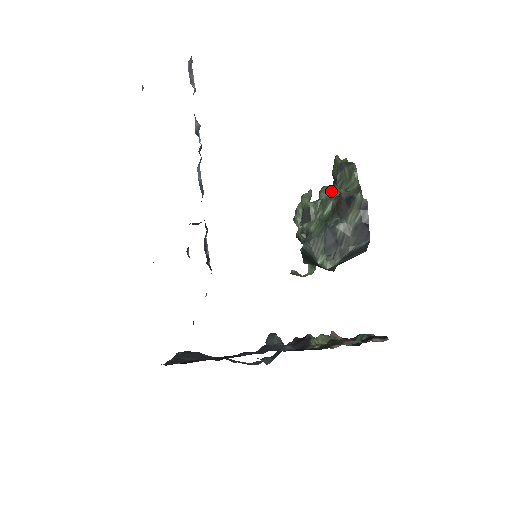
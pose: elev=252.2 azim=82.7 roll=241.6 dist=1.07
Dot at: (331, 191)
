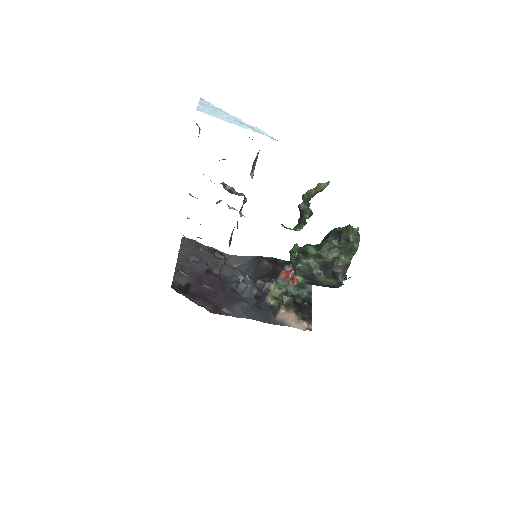
Dot at: (331, 249)
